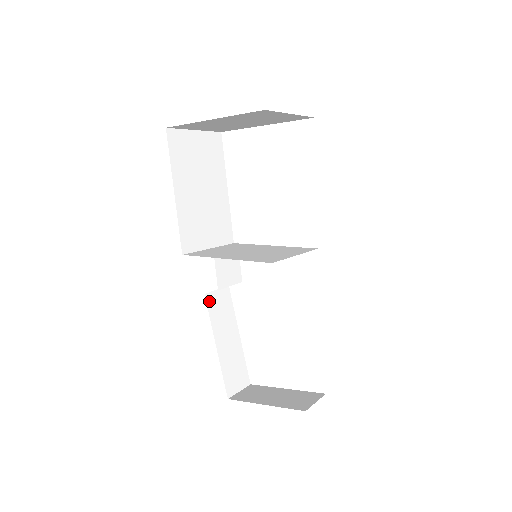
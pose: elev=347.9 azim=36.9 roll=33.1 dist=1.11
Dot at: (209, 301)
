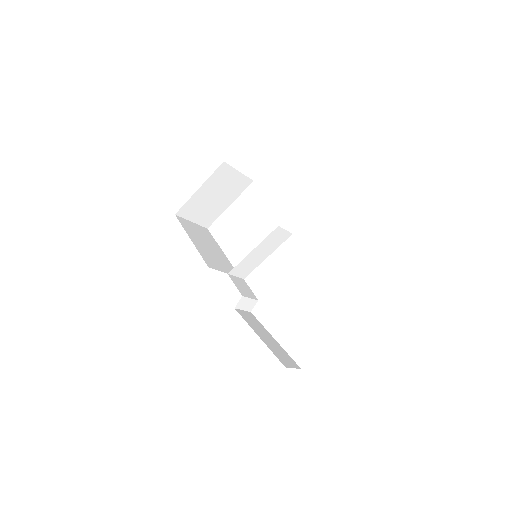
Dot at: (240, 313)
